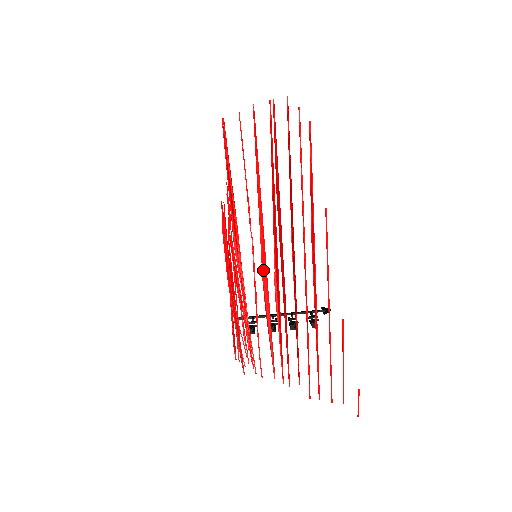
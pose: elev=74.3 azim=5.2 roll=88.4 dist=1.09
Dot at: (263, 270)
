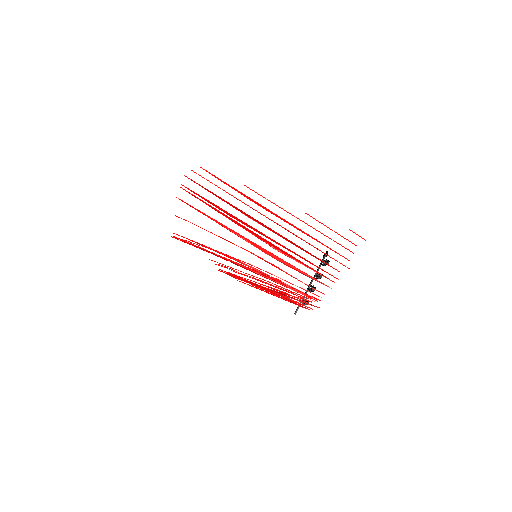
Dot at: (263, 251)
